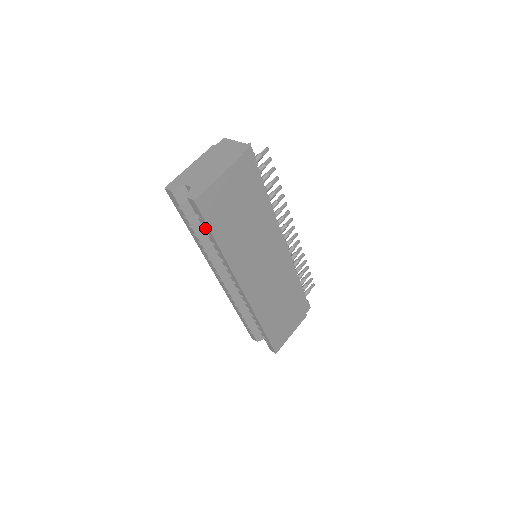
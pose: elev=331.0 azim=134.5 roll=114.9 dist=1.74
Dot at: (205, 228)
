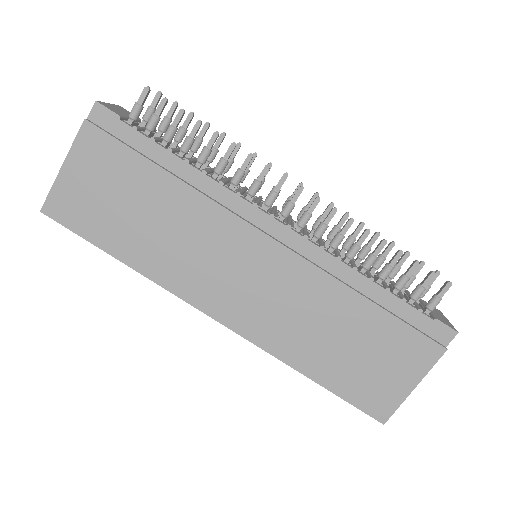
Dot at: occluded
